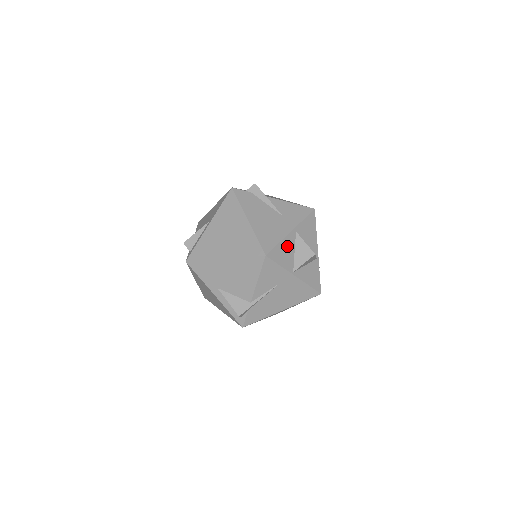
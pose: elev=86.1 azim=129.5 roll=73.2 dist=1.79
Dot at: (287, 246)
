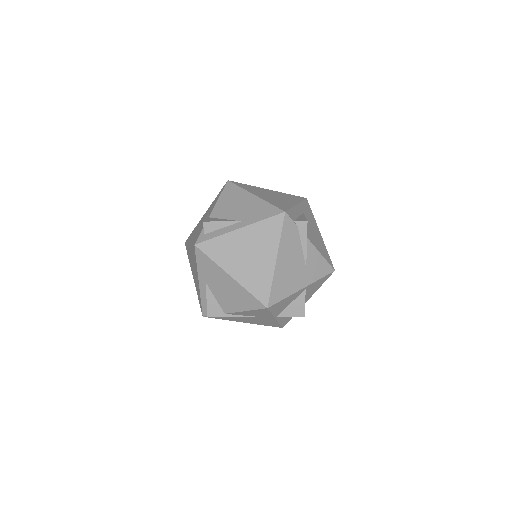
Dot at: (289, 299)
